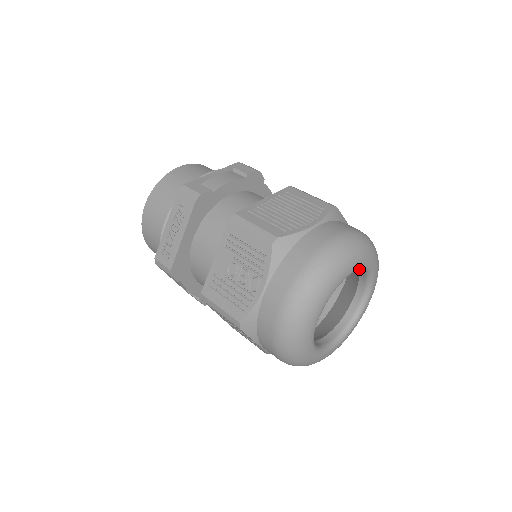
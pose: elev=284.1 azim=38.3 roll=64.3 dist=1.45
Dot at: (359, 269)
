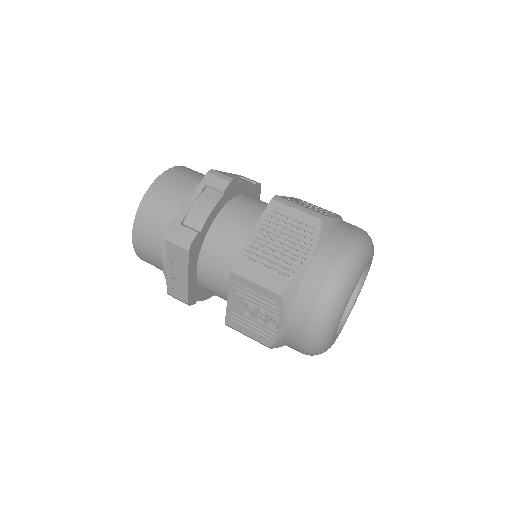
Dot at: occluded
